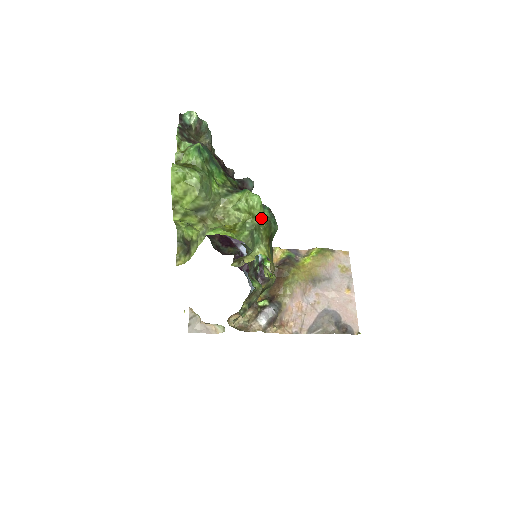
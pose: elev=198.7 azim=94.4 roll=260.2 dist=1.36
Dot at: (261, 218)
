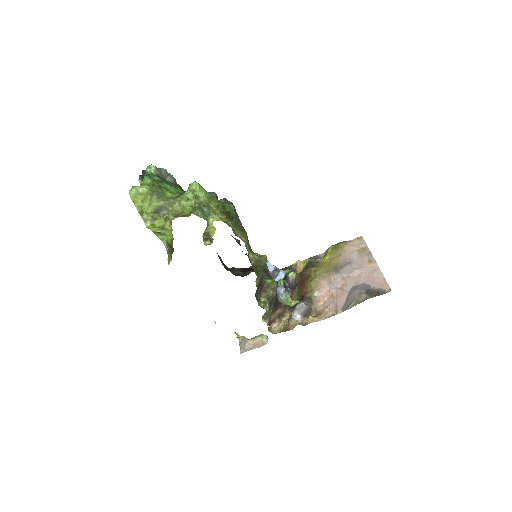
Dot at: (206, 197)
